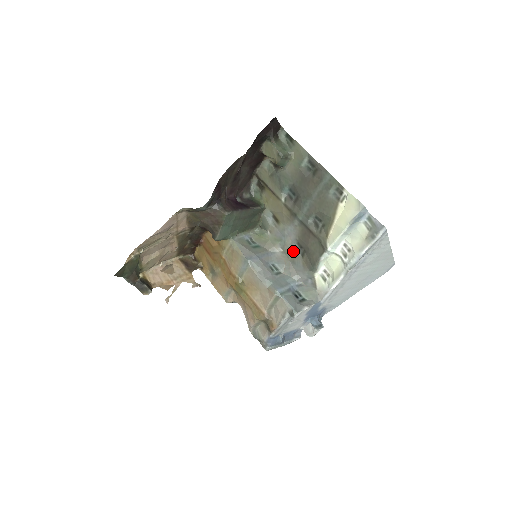
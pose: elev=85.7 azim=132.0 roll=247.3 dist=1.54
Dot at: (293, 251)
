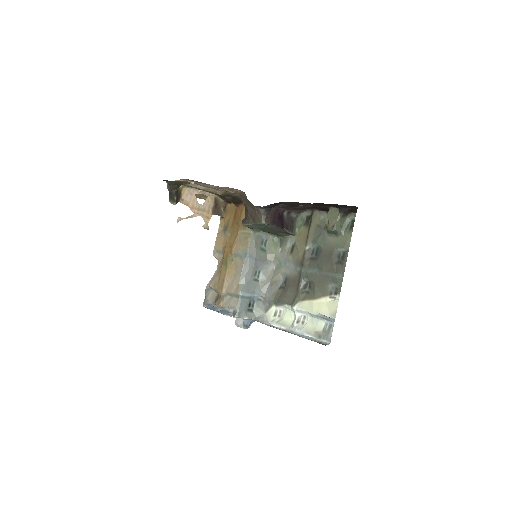
Dot at: (279, 278)
